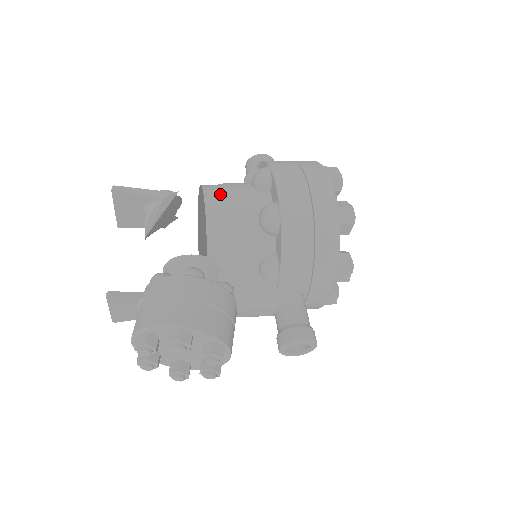
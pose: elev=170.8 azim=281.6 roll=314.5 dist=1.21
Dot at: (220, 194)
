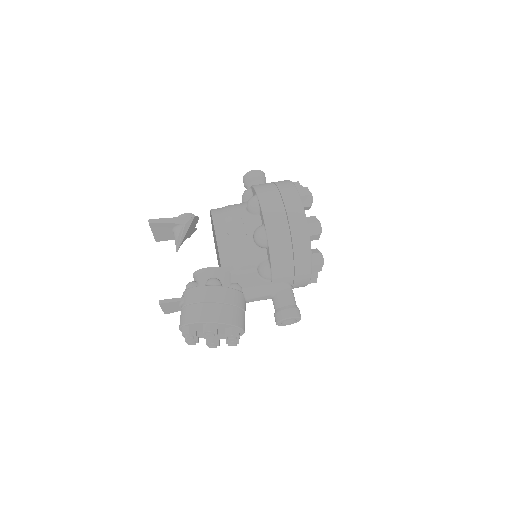
Dot at: (225, 221)
